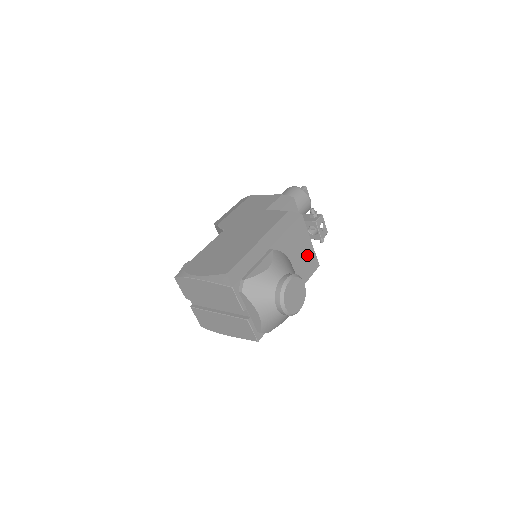
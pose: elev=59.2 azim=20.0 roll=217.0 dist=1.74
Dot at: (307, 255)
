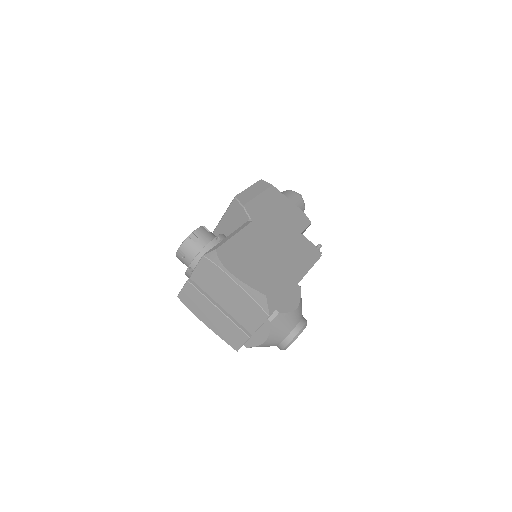
Dot at: occluded
